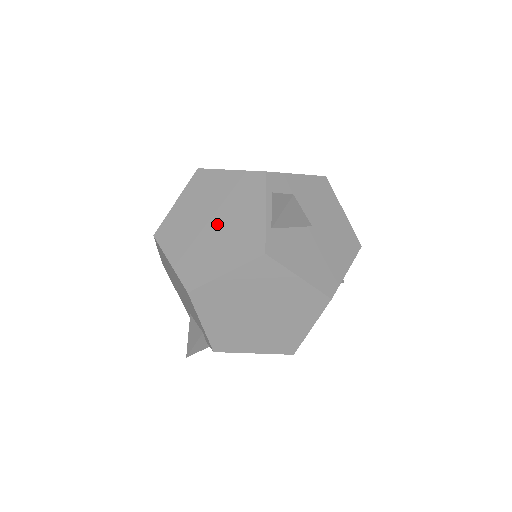
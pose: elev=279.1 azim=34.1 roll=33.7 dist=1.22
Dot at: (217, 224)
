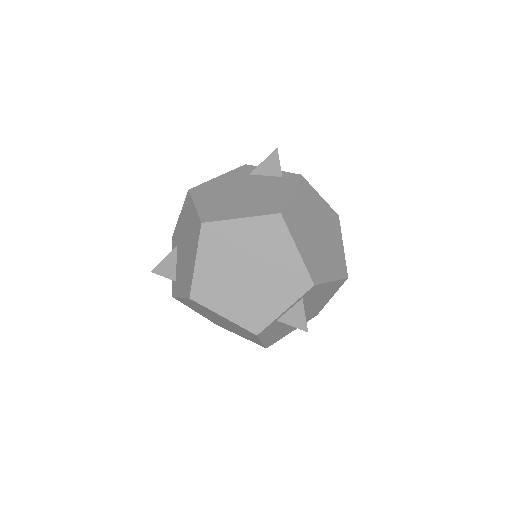
Dot at: (250, 278)
